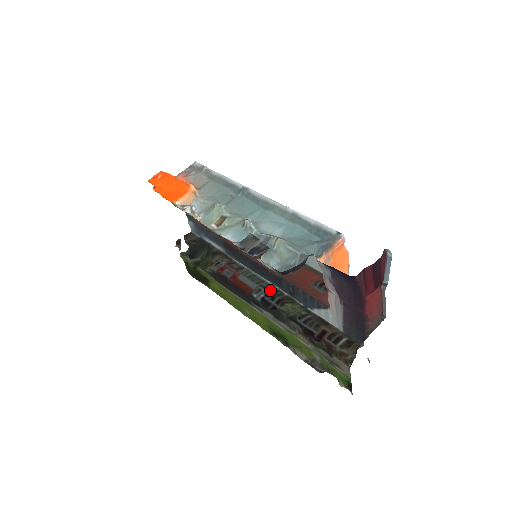
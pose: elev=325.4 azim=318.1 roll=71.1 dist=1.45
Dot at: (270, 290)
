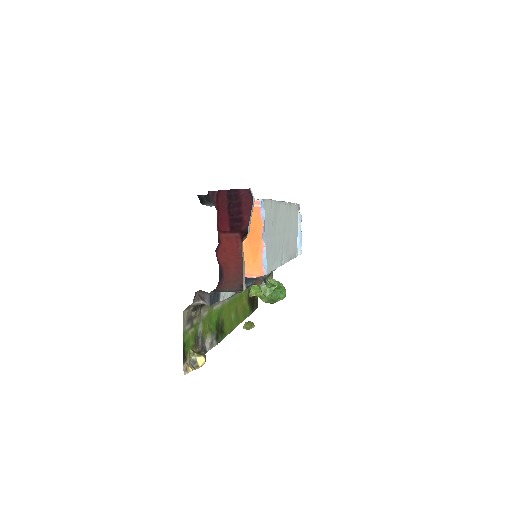
Dot at: occluded
